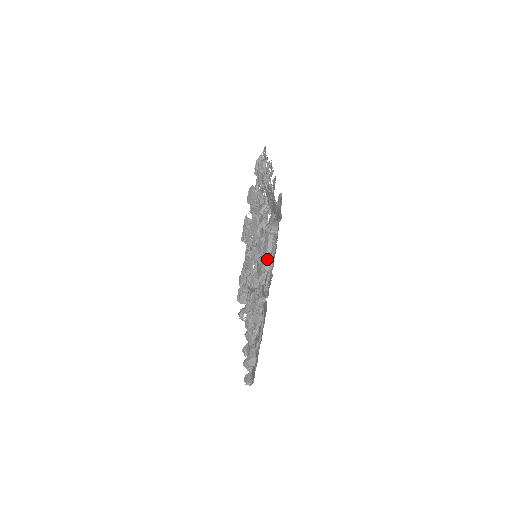
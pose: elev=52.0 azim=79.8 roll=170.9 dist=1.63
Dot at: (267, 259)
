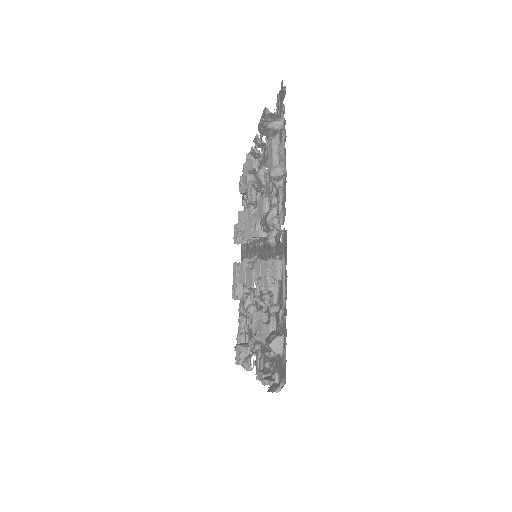
Dot at: occluded
